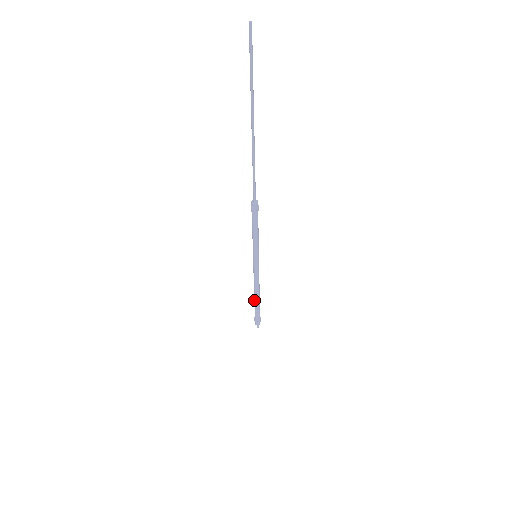
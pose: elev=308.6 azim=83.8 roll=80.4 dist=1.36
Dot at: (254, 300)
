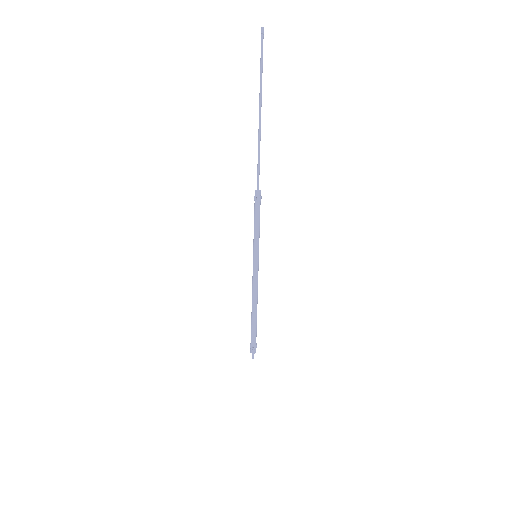
Dot at: (251, 316)
